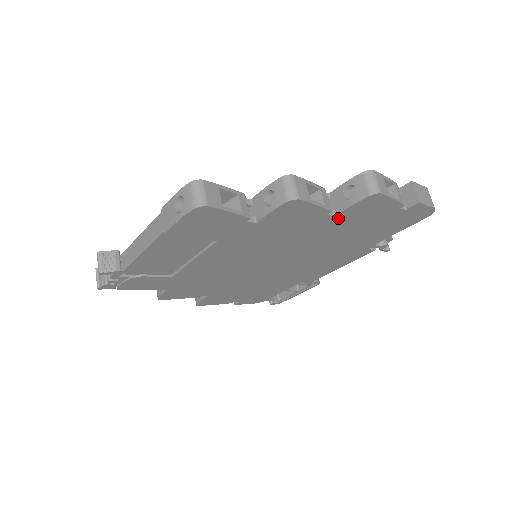
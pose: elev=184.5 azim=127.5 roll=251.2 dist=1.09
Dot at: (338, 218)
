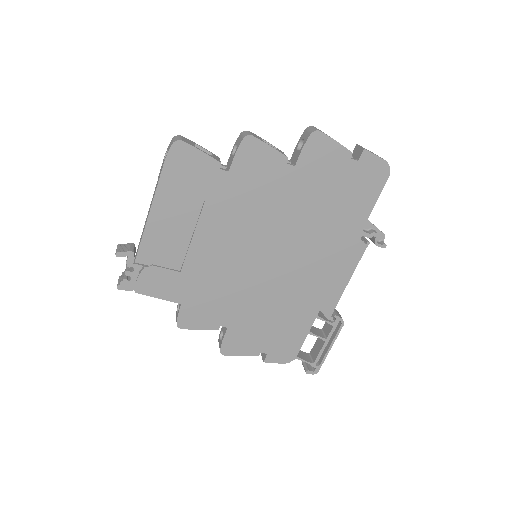
Dot at: (300, 171)
